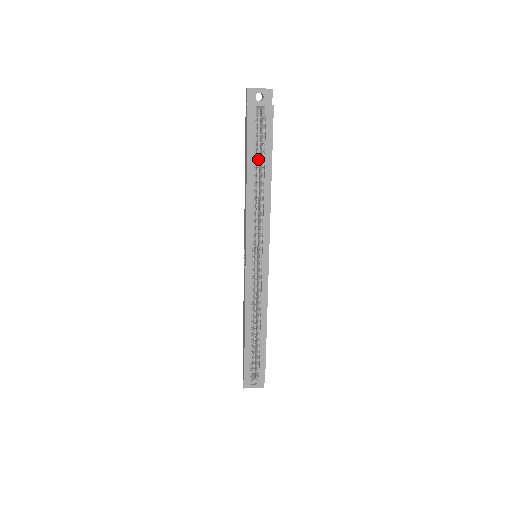
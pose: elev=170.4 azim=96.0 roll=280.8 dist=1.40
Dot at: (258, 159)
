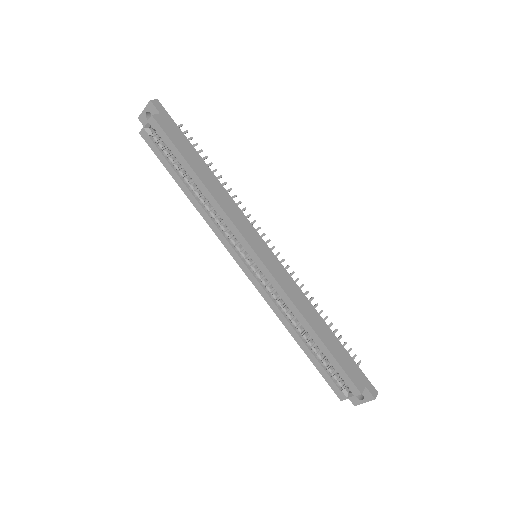
Dot at: occluded
